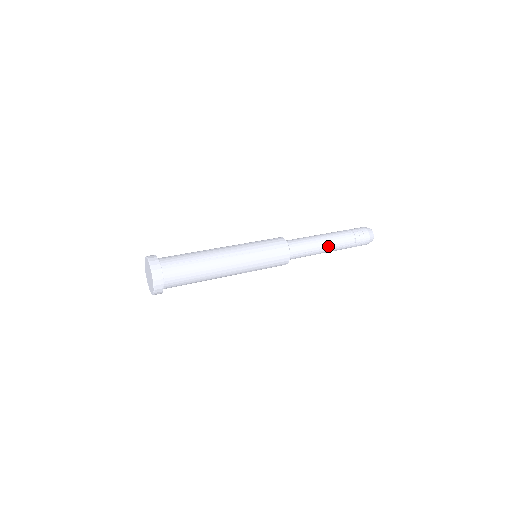
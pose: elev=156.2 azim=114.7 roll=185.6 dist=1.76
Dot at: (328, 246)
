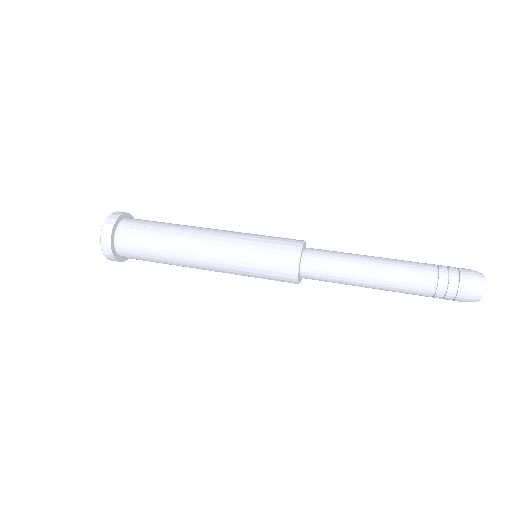
Dot at: (377, 275)
